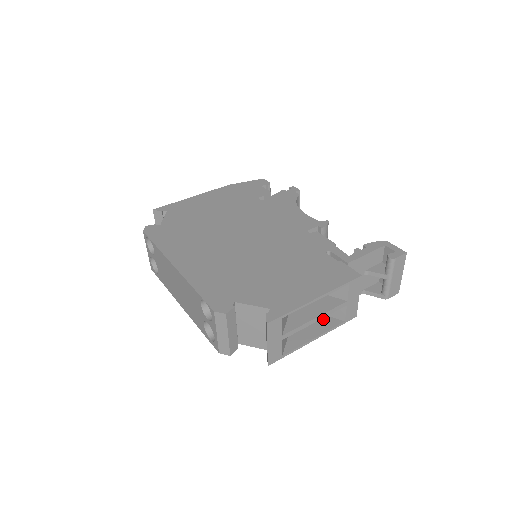
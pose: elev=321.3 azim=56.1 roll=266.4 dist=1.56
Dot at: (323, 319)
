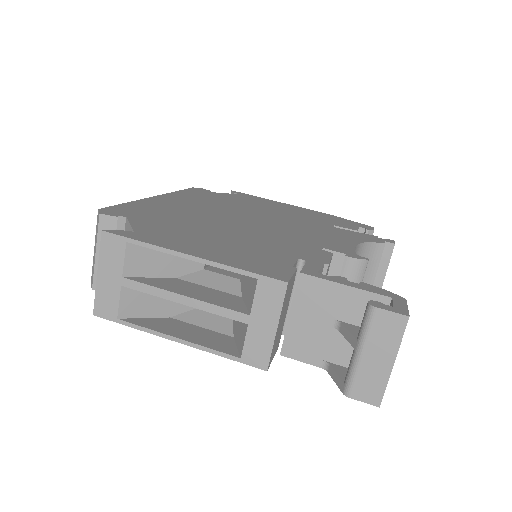
Dot at: (223, 338)
